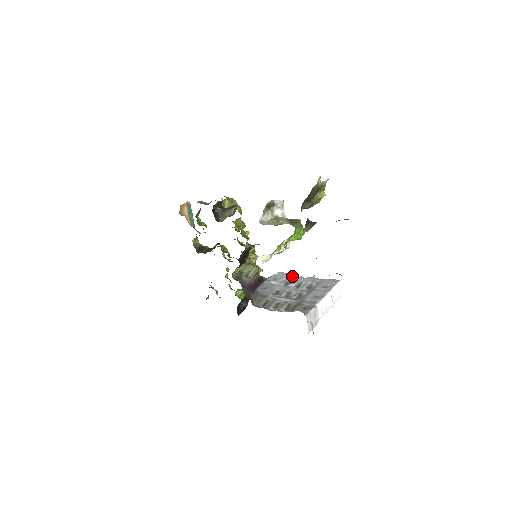
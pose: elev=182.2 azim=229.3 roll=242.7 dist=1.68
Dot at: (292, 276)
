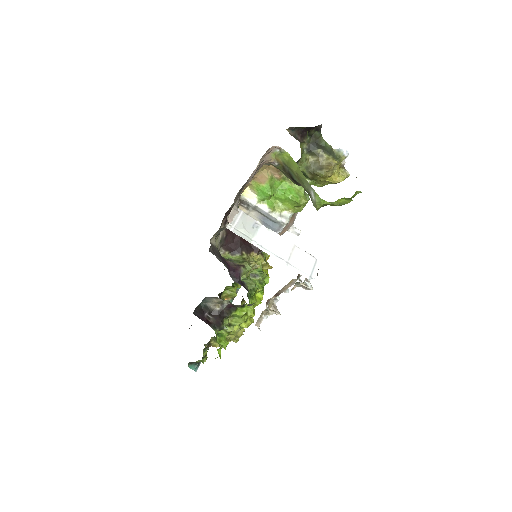
Dot at: occluded
